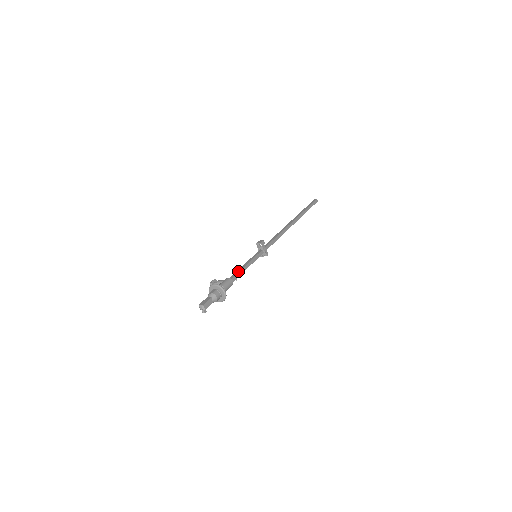
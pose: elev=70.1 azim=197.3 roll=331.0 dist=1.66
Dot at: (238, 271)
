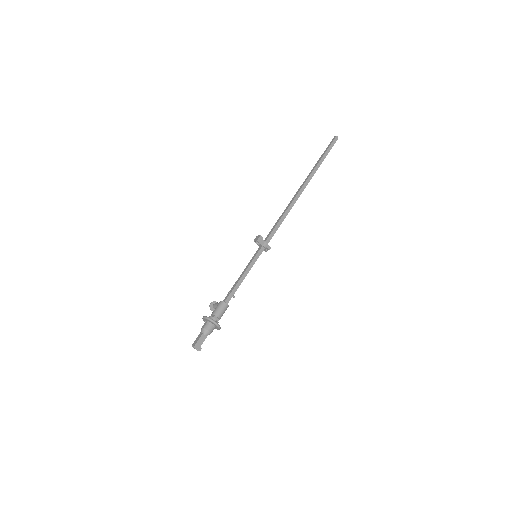
Dot at: (233, 287)
